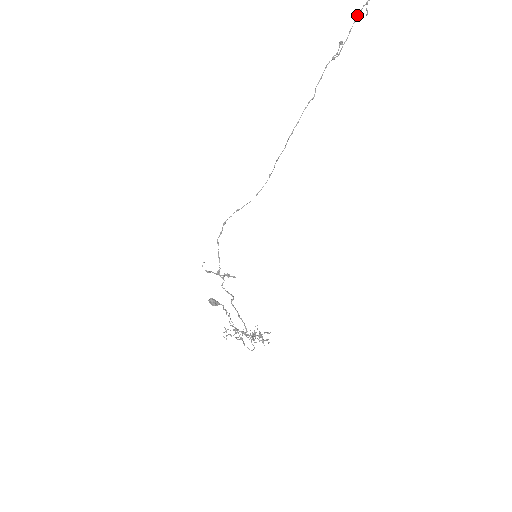
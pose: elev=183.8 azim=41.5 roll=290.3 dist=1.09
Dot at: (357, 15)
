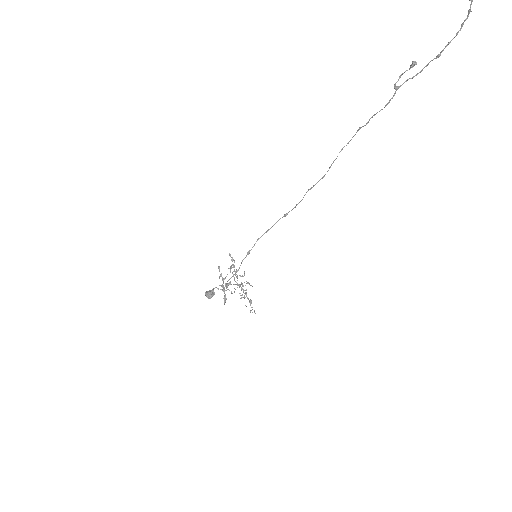
Dot at: occluded
